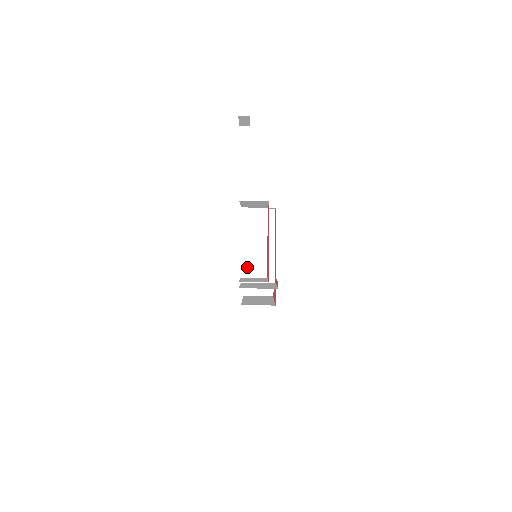
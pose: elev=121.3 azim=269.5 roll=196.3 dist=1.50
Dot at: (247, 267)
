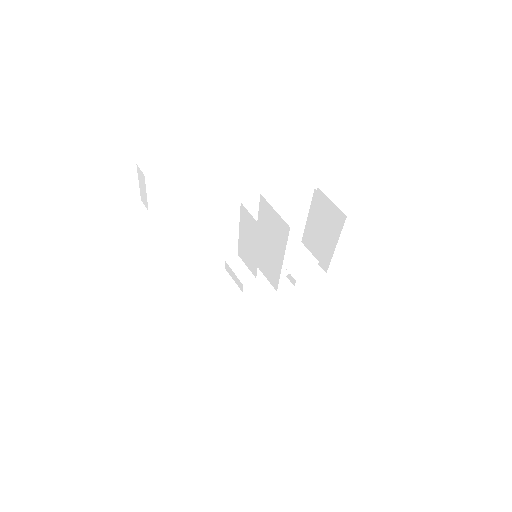
Dot at: (229, 266)
